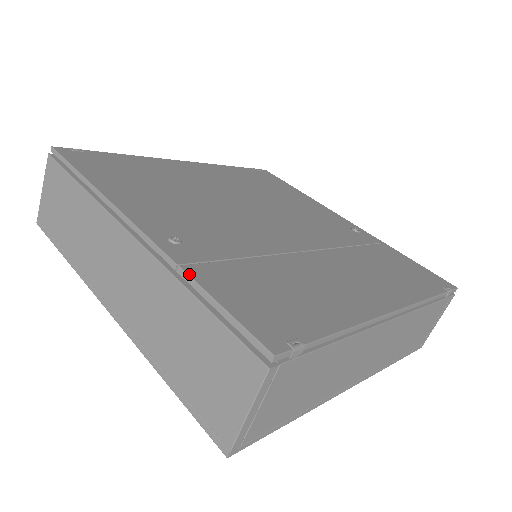
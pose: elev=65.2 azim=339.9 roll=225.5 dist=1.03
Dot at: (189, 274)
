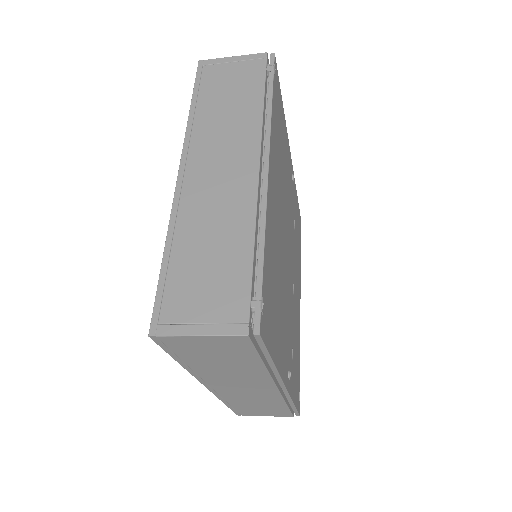
Dot at: (293, 401)
